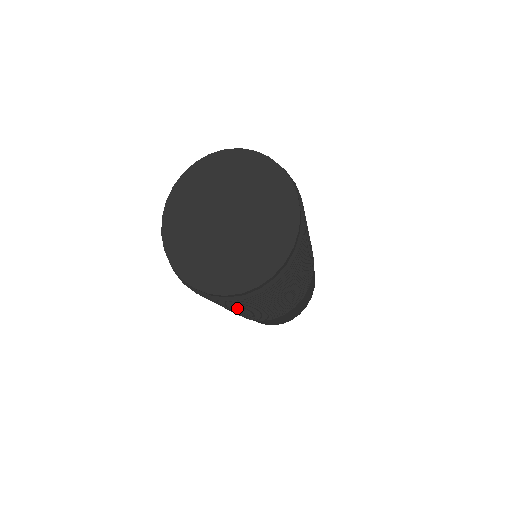
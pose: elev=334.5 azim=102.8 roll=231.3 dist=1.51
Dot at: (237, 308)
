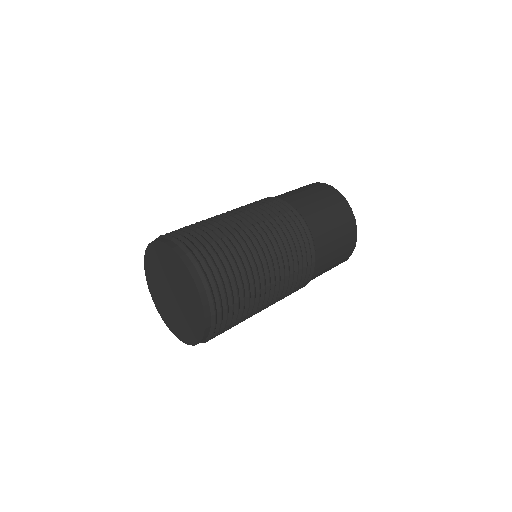
Dot at: occluded
